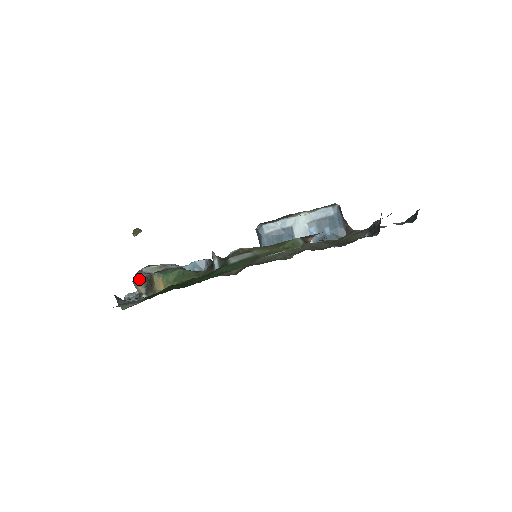
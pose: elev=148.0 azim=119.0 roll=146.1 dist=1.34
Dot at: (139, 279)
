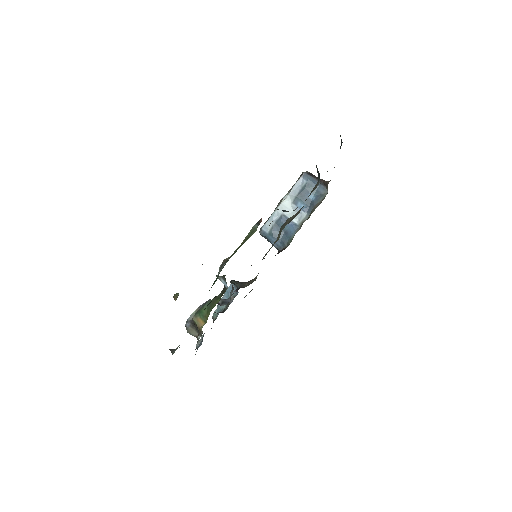
Dot at: (188, 328)
